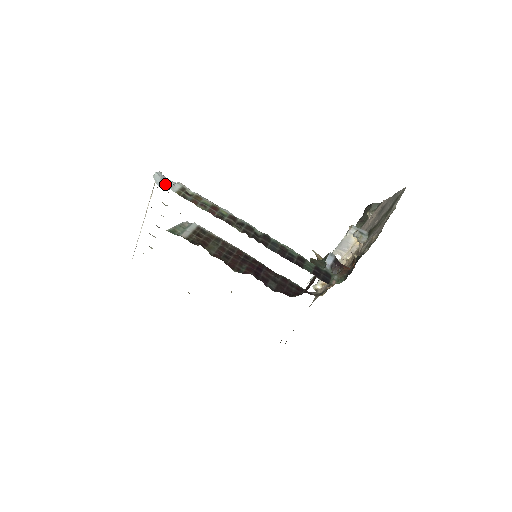
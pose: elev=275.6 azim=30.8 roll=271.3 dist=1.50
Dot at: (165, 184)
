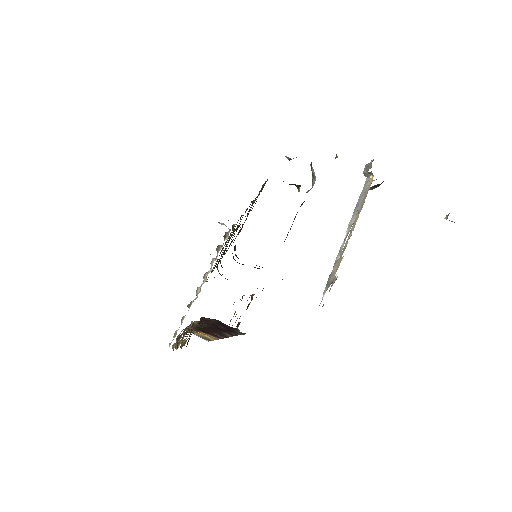
Dot at: occluded
